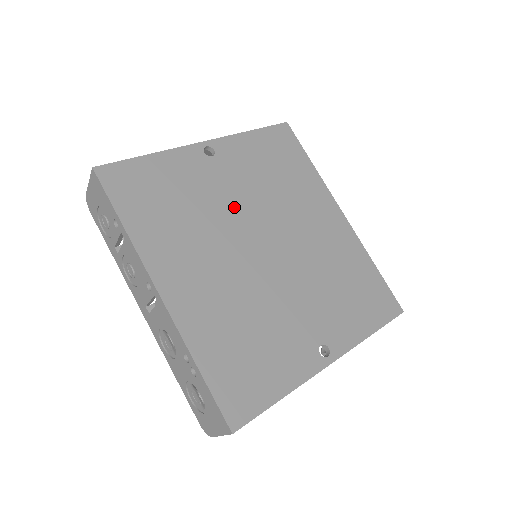
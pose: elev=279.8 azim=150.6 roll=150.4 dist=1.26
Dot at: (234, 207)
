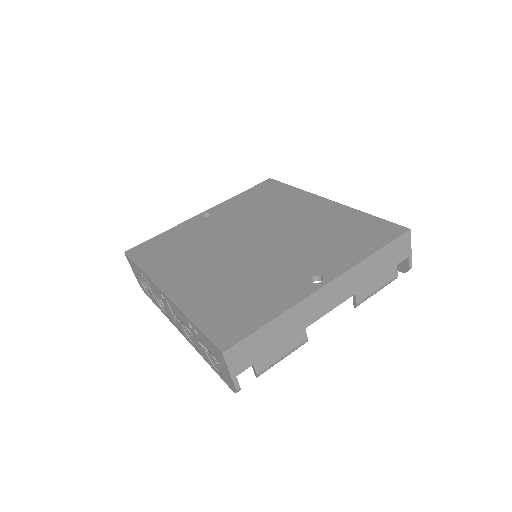
Dot at: (225, 232)
